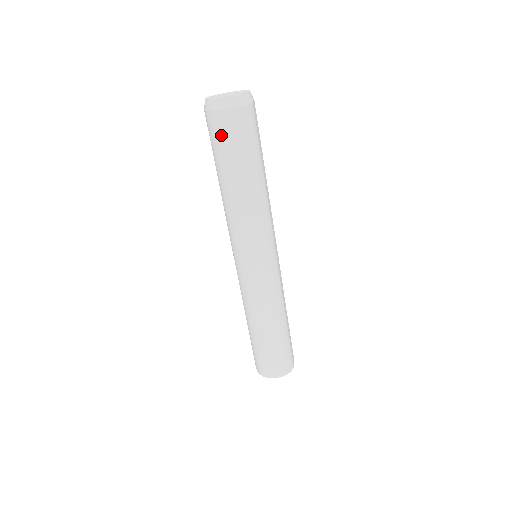
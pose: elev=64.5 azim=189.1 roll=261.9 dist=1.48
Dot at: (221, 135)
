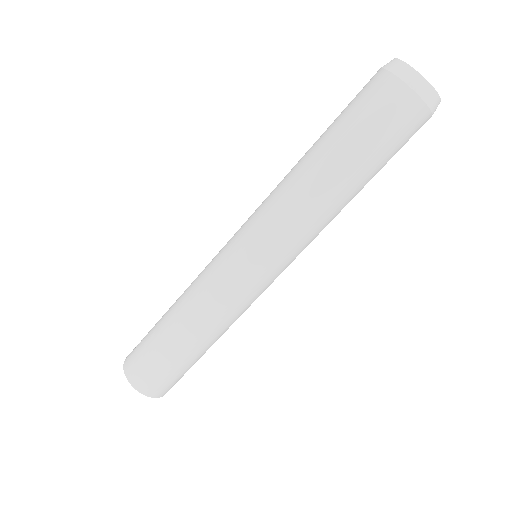
Dot at: (377, 108)
